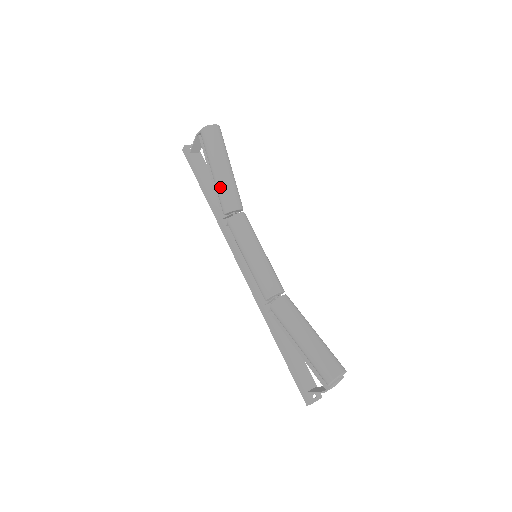
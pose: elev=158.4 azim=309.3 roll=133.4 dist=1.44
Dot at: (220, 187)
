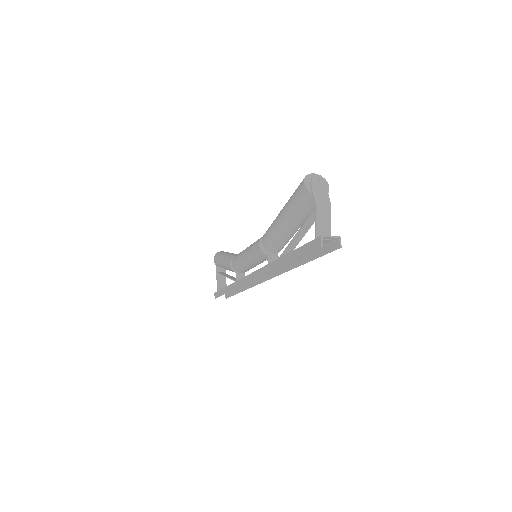
Dot at: (225, 259)
